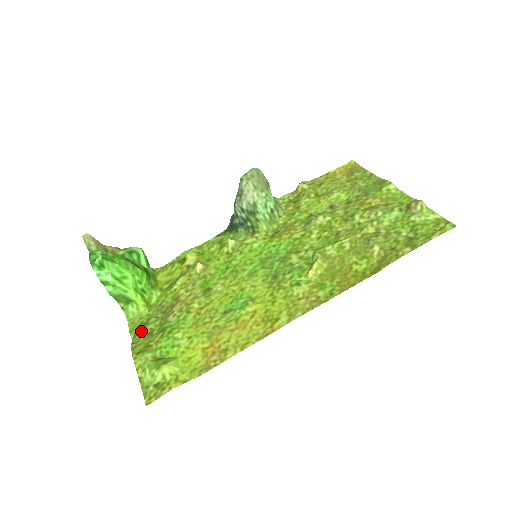
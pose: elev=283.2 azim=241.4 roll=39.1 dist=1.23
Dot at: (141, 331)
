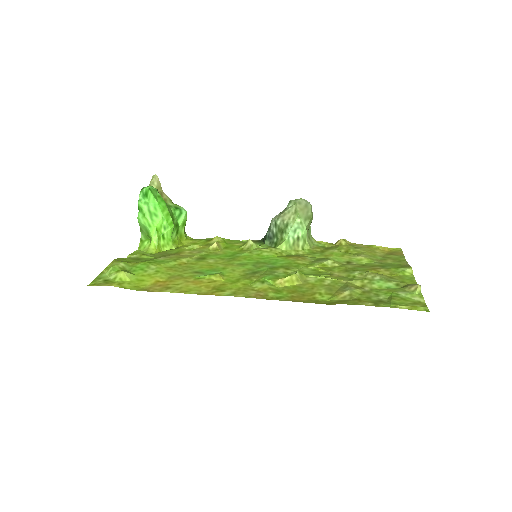
Dot at: (136, 255)
